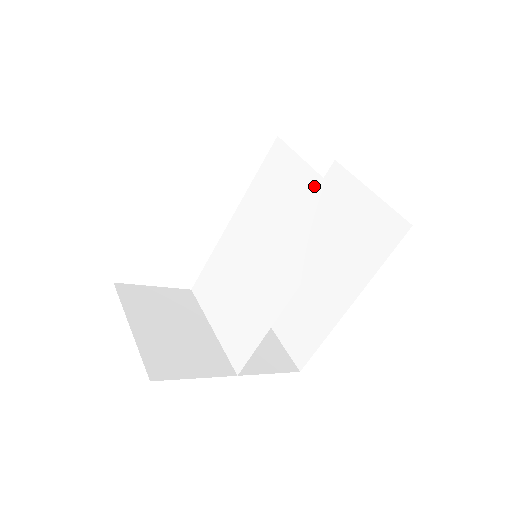
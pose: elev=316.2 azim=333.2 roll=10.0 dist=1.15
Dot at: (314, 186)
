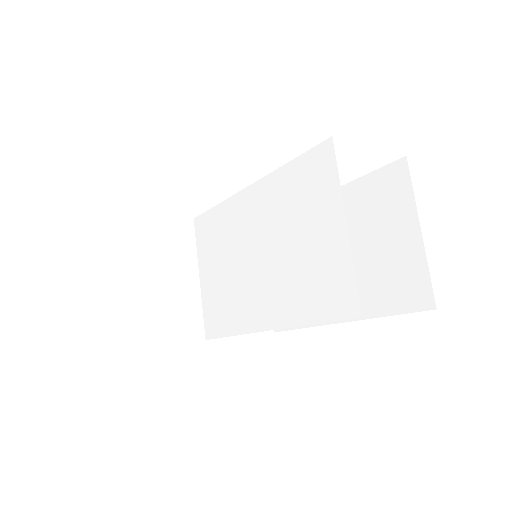
Dot at: (338, 247)
